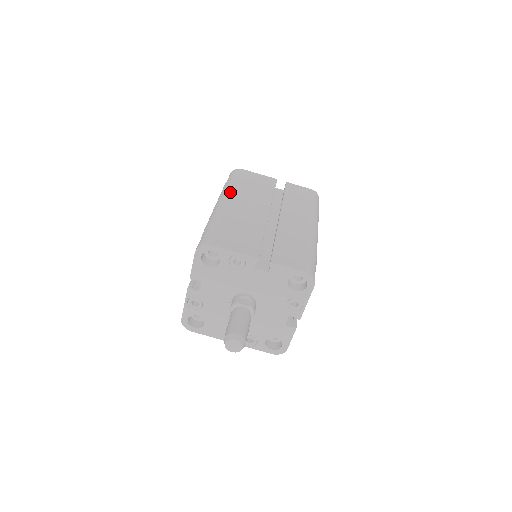
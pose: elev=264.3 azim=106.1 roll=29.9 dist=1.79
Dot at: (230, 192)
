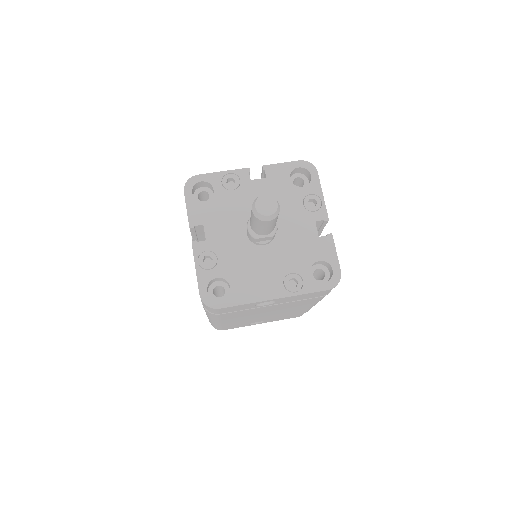
Dot at: occluded
